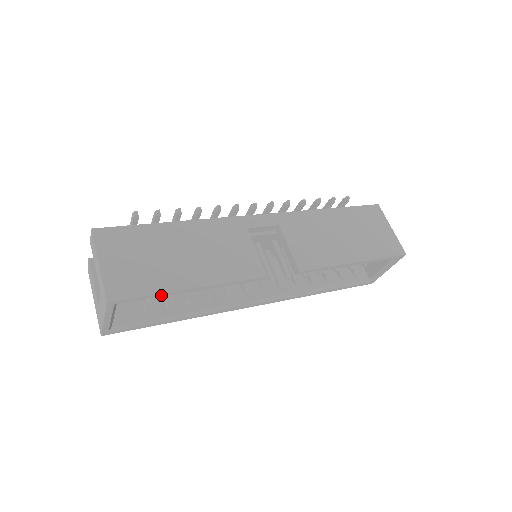
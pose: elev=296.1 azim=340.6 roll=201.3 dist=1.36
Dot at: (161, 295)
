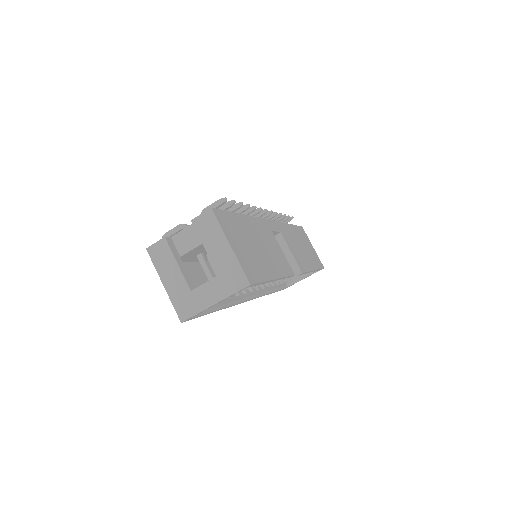
Dot at: (264, 282)
